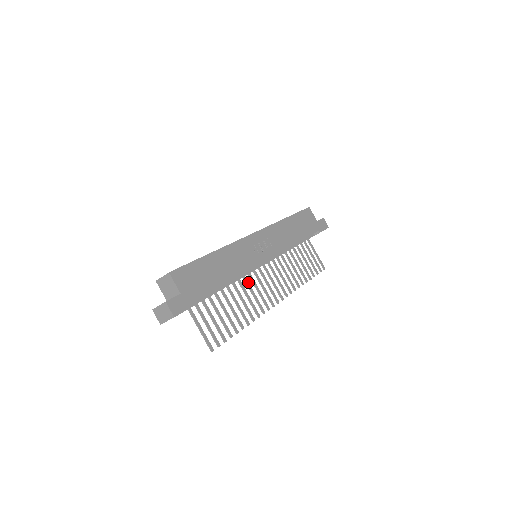
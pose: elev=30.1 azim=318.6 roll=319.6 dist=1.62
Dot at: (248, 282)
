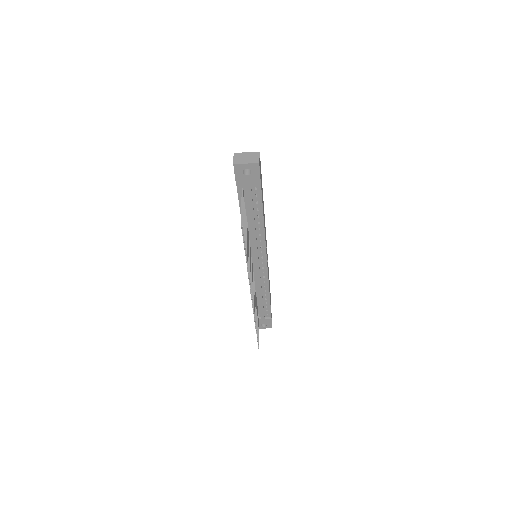
Dot at: (250, 255)
